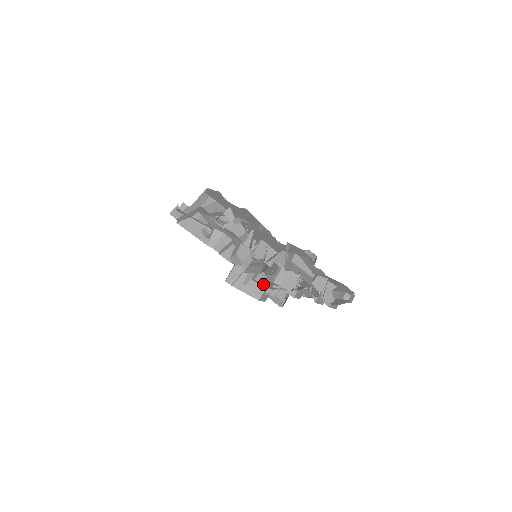
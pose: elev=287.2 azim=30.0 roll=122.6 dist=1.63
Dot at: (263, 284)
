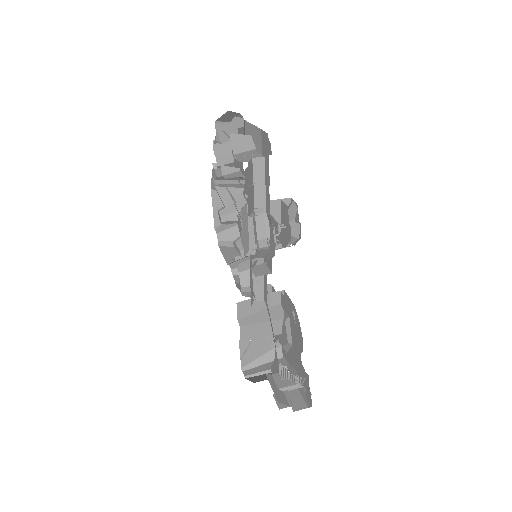
Dot at: (275, 365)
